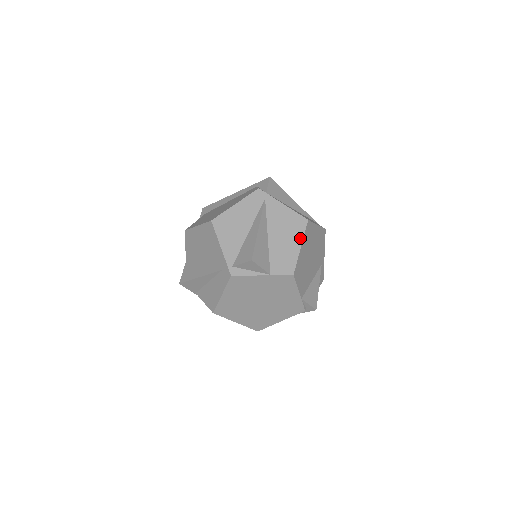
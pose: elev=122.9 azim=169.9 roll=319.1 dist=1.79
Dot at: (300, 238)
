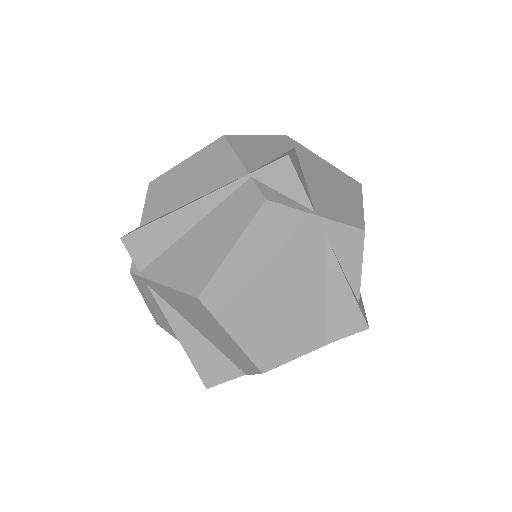
Dot at: (219, 327)
